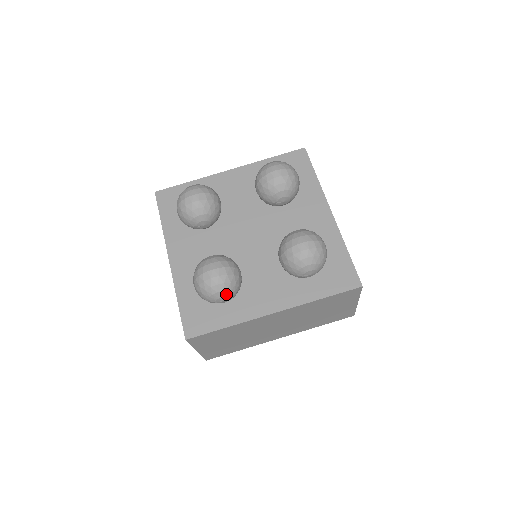
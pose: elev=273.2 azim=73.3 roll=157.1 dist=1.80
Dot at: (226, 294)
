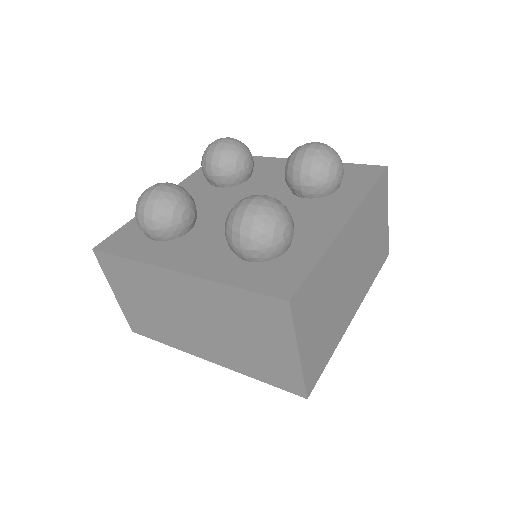
Dot at: (288, 220)
